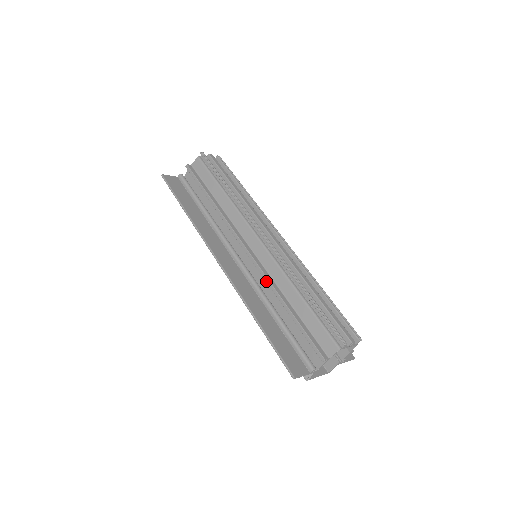
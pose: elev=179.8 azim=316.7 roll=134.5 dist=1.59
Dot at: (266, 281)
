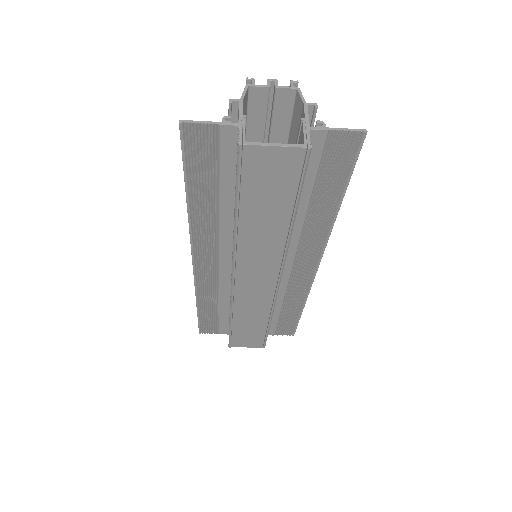
Dot at: occluded
